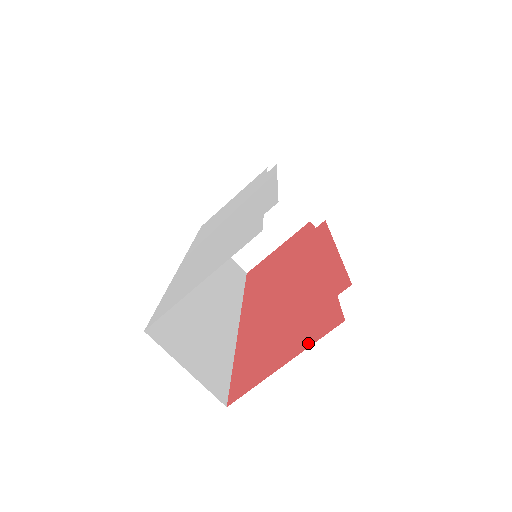
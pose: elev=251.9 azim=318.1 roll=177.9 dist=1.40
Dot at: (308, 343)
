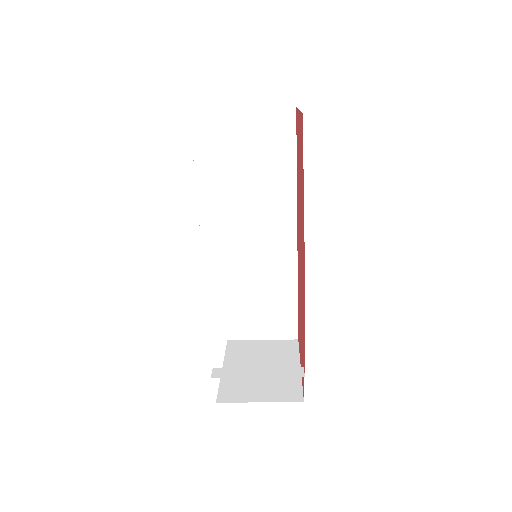
Dot at: occluded
